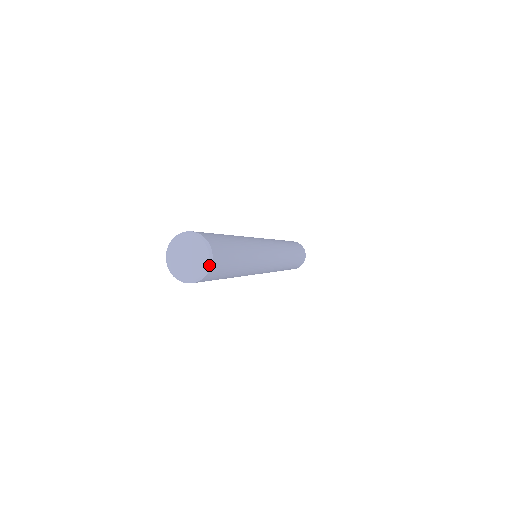
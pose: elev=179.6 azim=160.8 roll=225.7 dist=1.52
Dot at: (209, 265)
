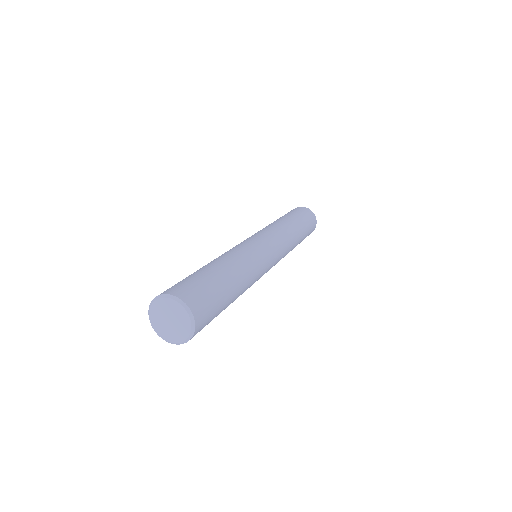
Dot at: (190, 336)
